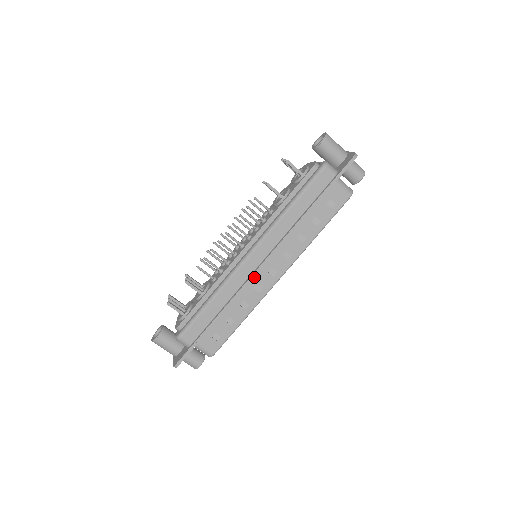
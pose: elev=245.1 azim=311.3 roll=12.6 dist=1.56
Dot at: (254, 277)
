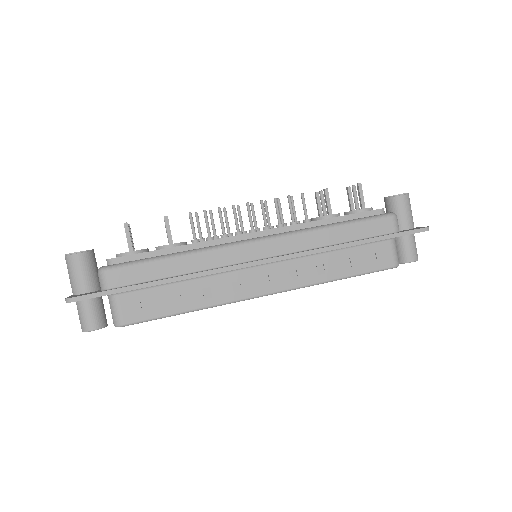
Dot at: (243, 270)
